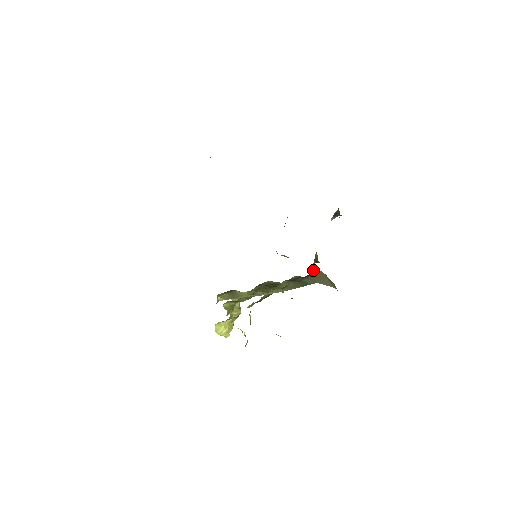
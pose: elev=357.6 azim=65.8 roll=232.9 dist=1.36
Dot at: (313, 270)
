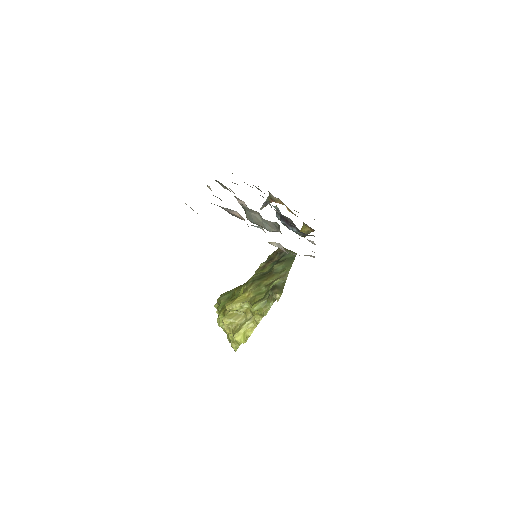
Dot at: (278, 249)
